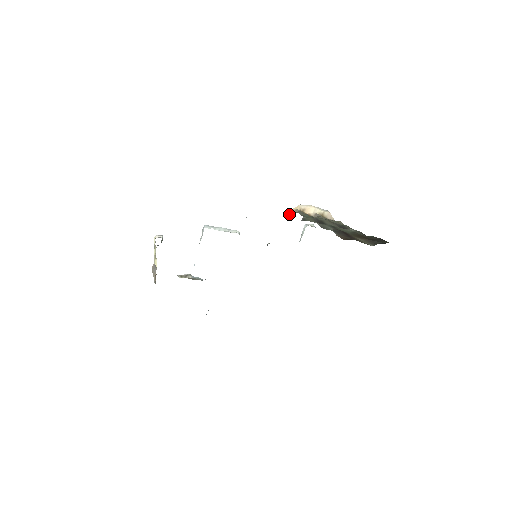
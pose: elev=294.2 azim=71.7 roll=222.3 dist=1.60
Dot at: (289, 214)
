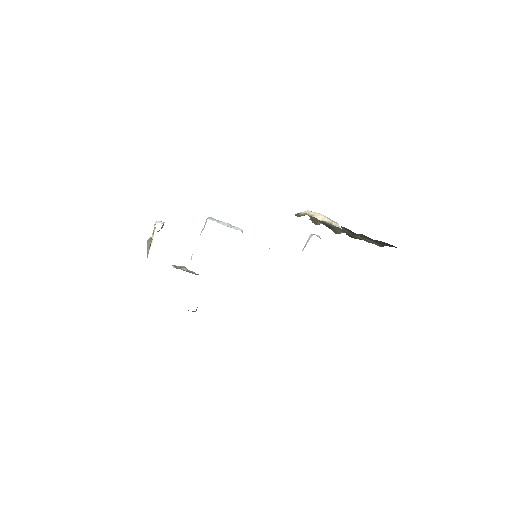
Dot at: (297, 215)
